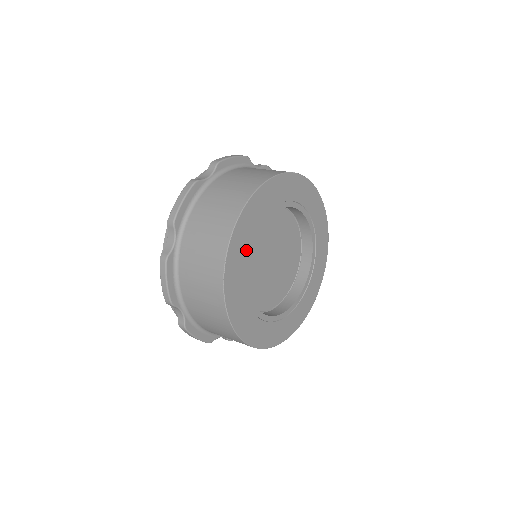
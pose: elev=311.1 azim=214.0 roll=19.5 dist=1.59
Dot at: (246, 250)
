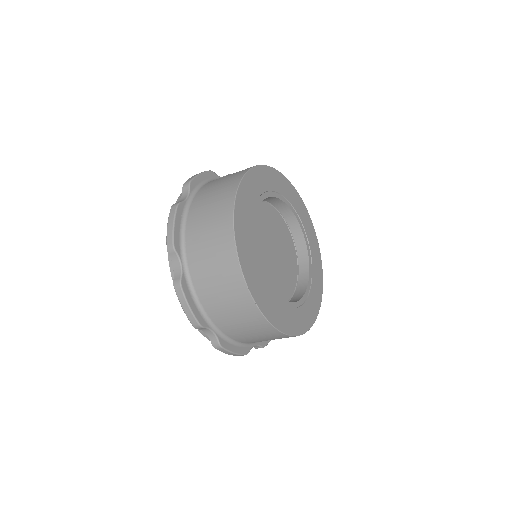
Dot at: (251, 244)
